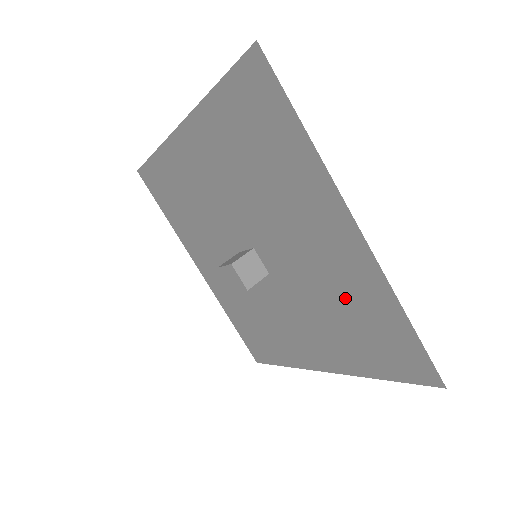
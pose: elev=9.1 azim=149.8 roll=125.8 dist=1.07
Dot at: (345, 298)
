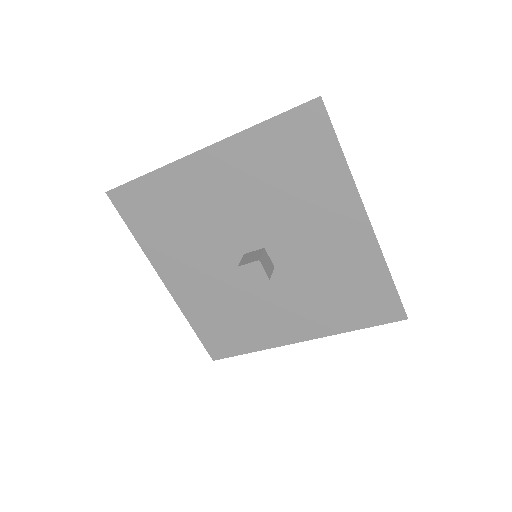
Dot at: (341, 274)
